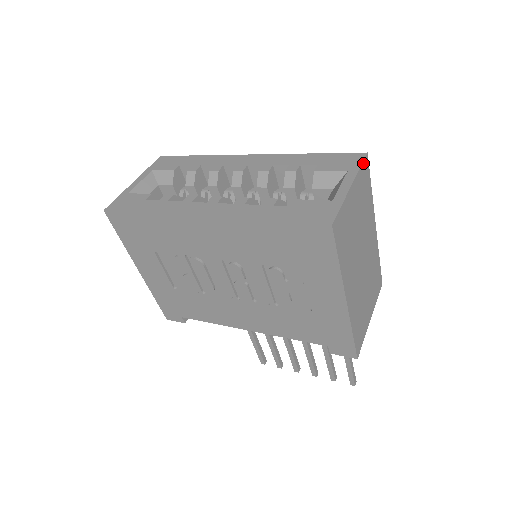
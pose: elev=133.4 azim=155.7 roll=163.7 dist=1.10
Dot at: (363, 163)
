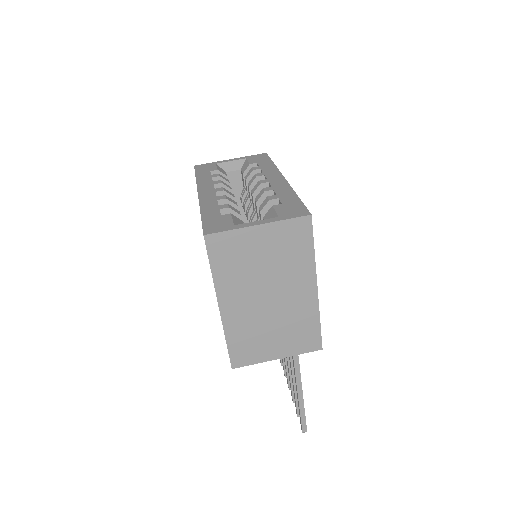
Dot at: (296, 219)
